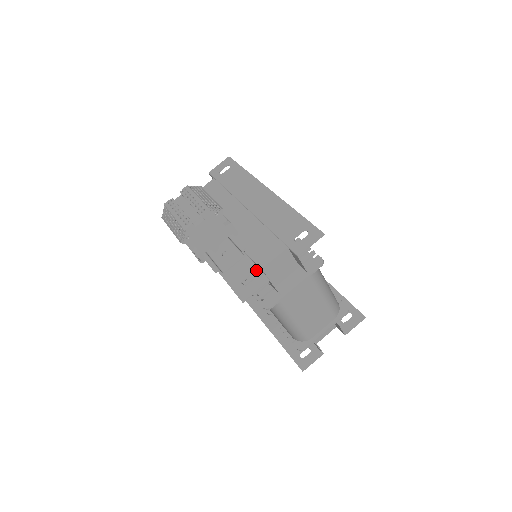
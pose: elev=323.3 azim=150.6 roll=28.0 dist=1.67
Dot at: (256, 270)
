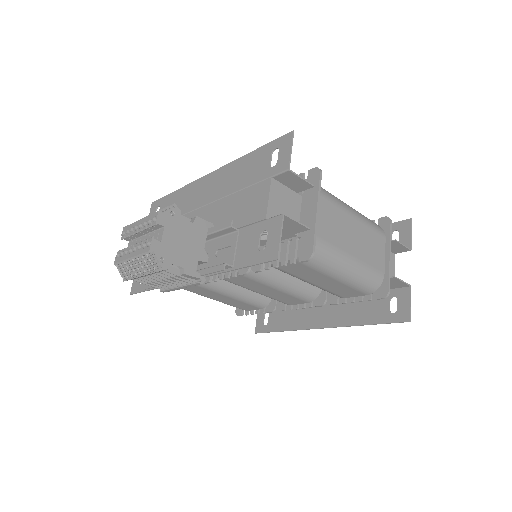
Dot at: (261, 225)
